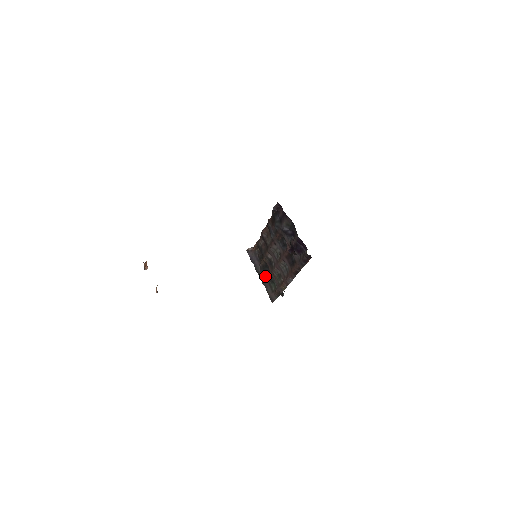
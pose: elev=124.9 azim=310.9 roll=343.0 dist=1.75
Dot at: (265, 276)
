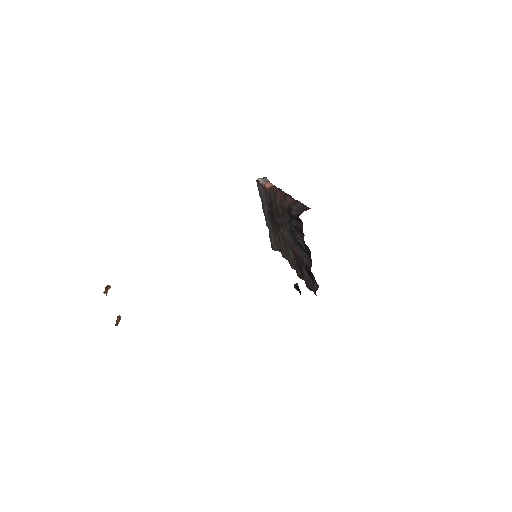
Dot at: (271, 223)
